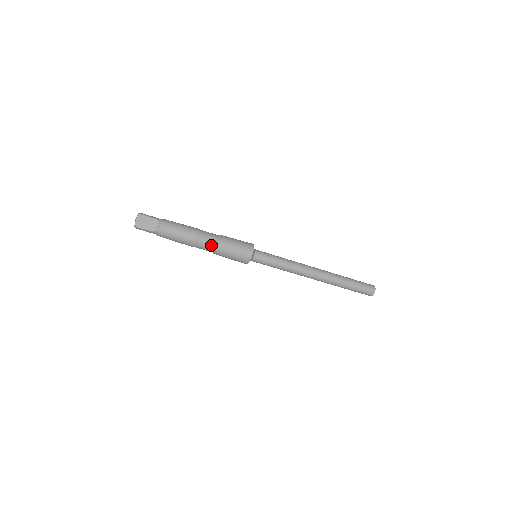
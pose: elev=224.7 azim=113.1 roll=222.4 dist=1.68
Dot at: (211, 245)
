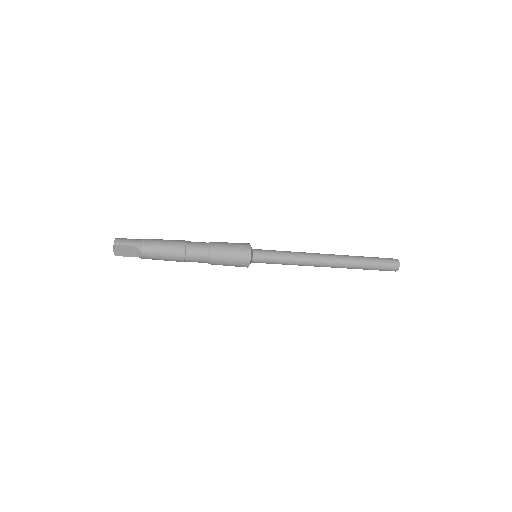
Dot at: (202, 261)
